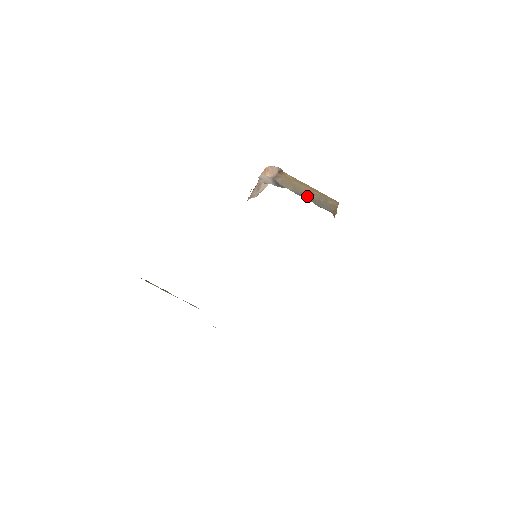
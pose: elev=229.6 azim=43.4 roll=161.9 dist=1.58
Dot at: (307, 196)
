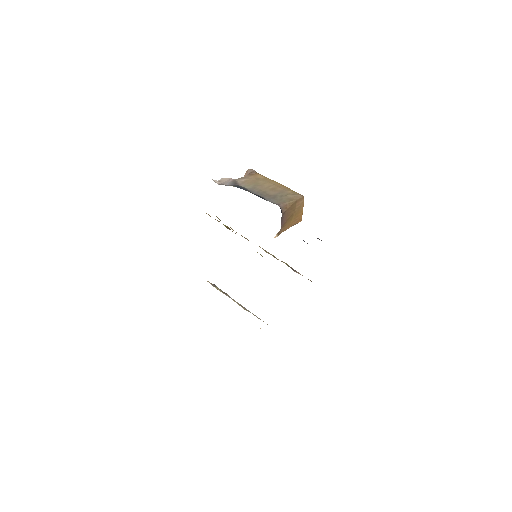
Dot at: (264, 192)
